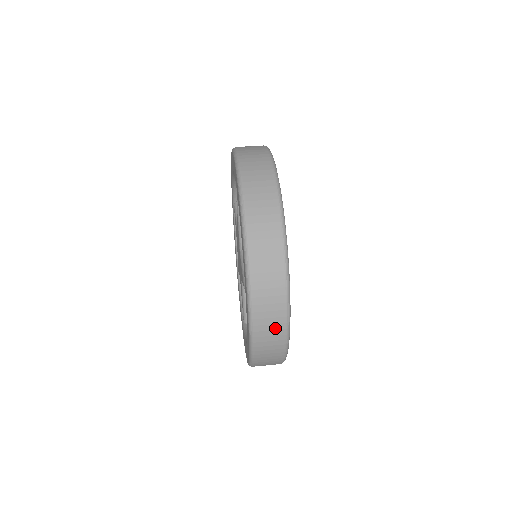
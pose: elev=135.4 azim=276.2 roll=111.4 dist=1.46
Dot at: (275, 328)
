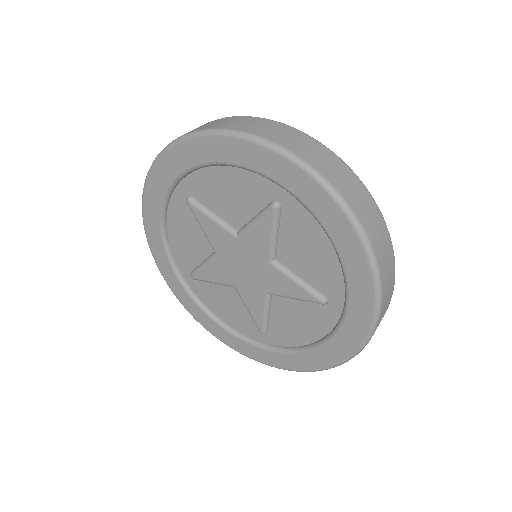
Dot at: (336, 166)
